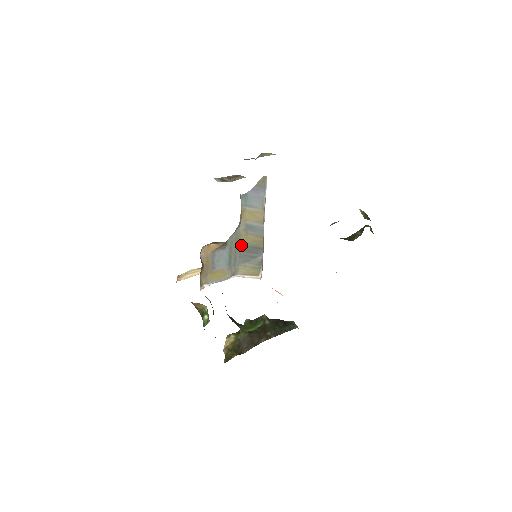
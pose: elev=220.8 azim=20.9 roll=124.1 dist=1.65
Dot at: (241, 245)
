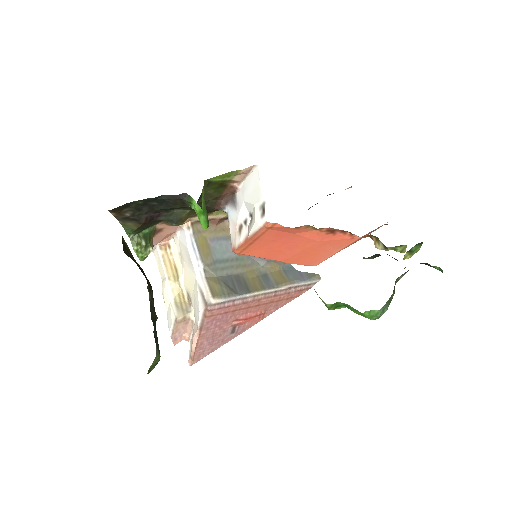
Dot at: (242, 273)
